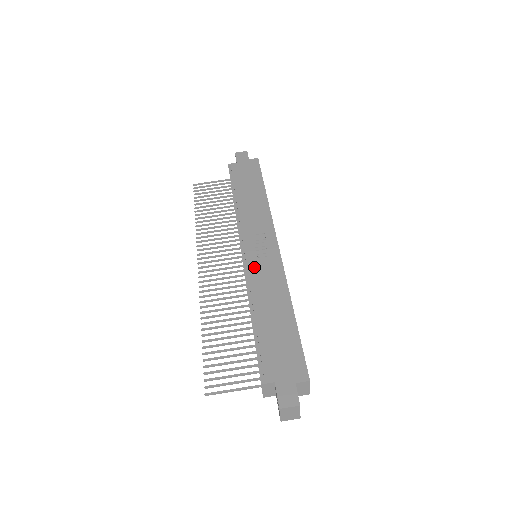
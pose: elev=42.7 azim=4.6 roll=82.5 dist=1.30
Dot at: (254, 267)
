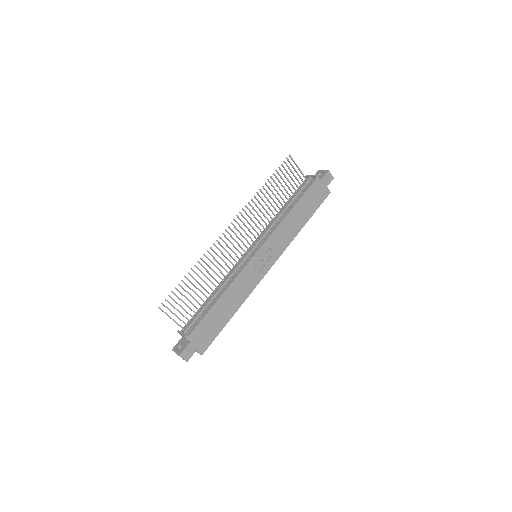
Dot at: (248, 270)
